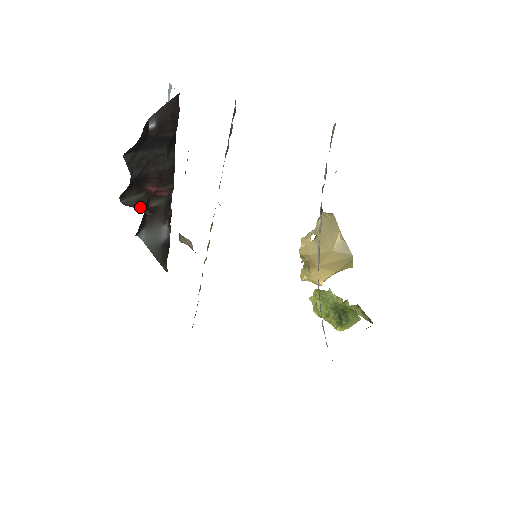
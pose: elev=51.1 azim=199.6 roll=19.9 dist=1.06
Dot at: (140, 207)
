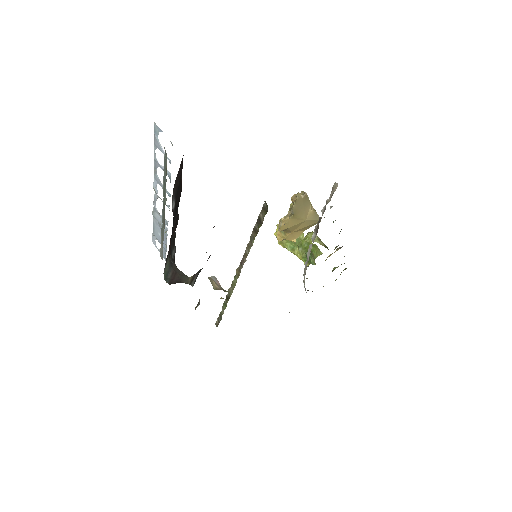
Dot at: (177, 274)
